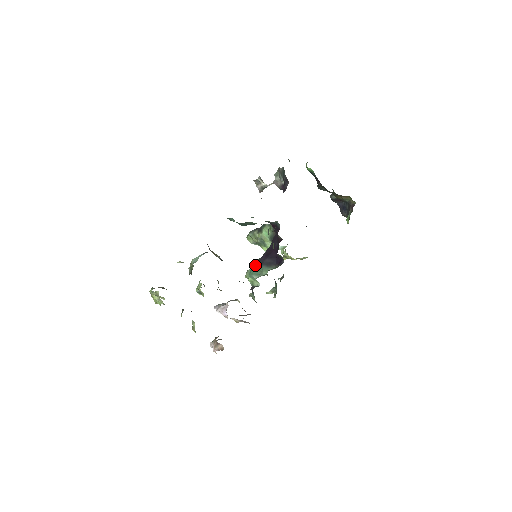
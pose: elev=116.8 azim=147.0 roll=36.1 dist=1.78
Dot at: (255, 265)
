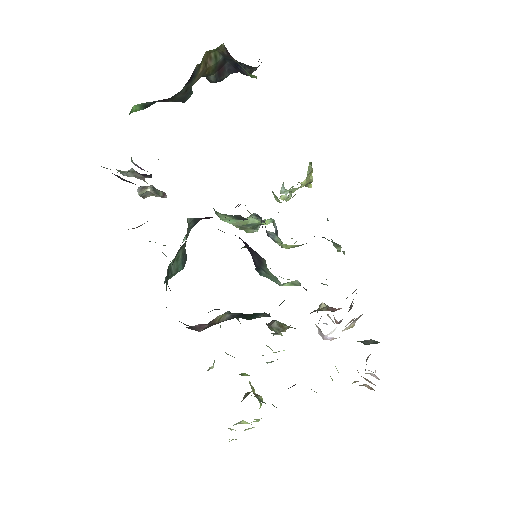
Dot at: (261, 274)
